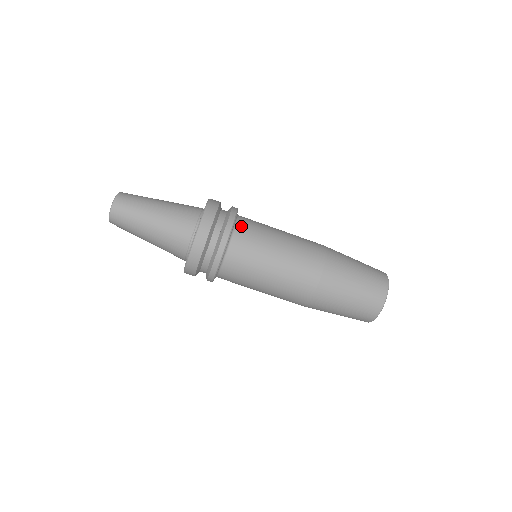
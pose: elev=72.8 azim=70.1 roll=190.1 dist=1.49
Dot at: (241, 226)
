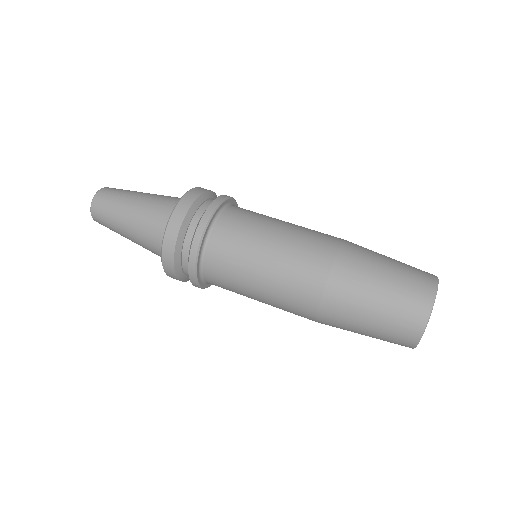
Dot at: (231, 211)
